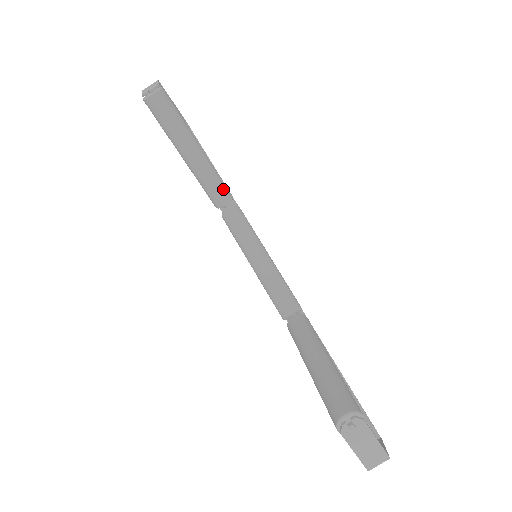
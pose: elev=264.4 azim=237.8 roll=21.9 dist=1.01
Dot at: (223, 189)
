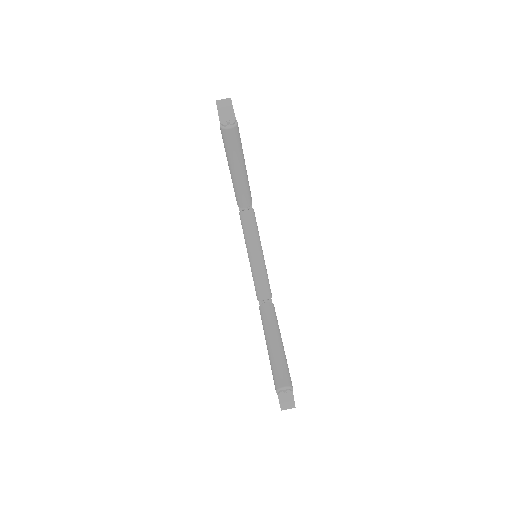
Dot at: (249, 197)
